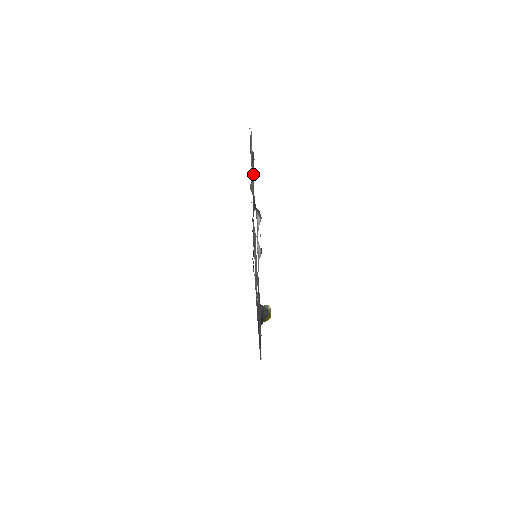
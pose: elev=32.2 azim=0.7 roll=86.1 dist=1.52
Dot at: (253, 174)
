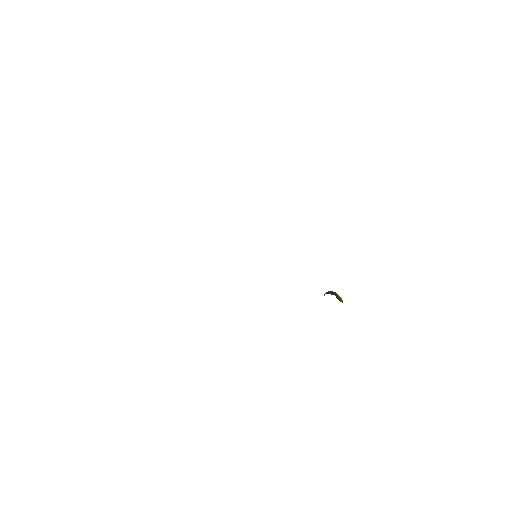
Dot at: occluded
